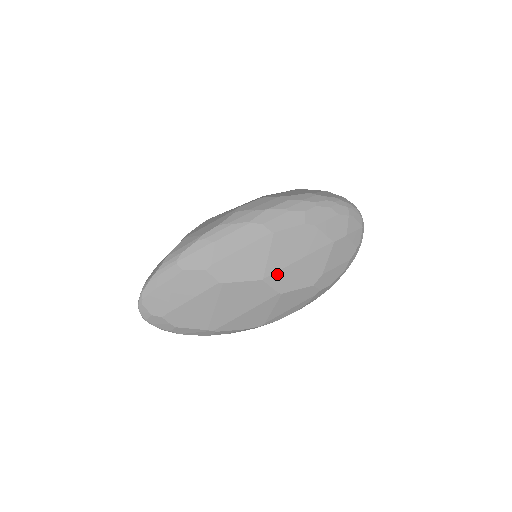
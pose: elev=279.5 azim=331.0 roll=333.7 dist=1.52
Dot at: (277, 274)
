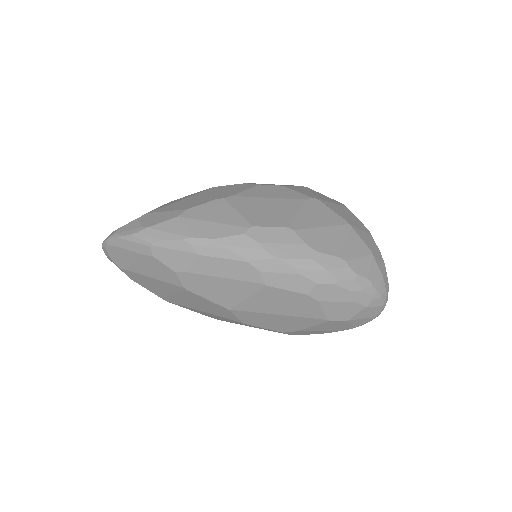
Dot at: (248, 313)
